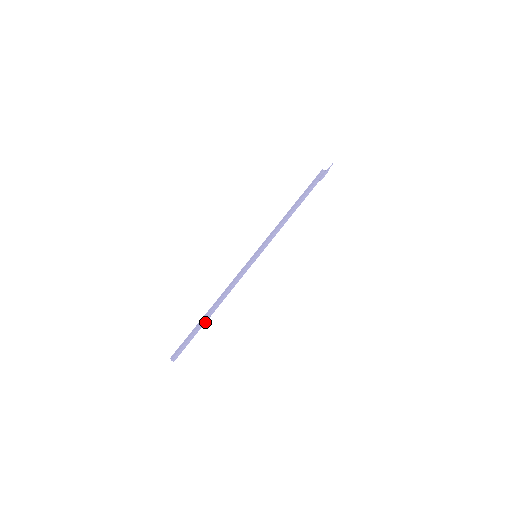
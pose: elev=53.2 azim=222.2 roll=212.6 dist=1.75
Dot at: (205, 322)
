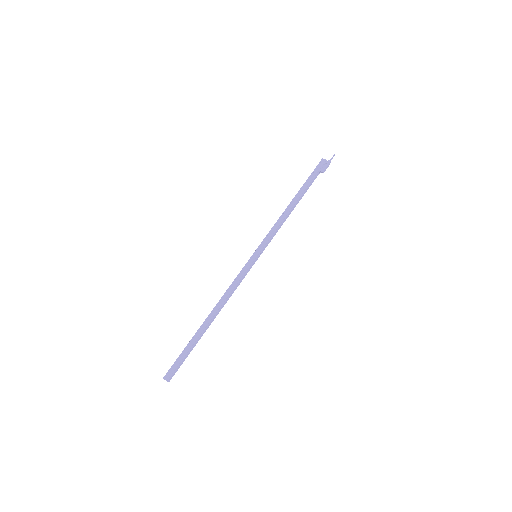
Dot at: occluded
